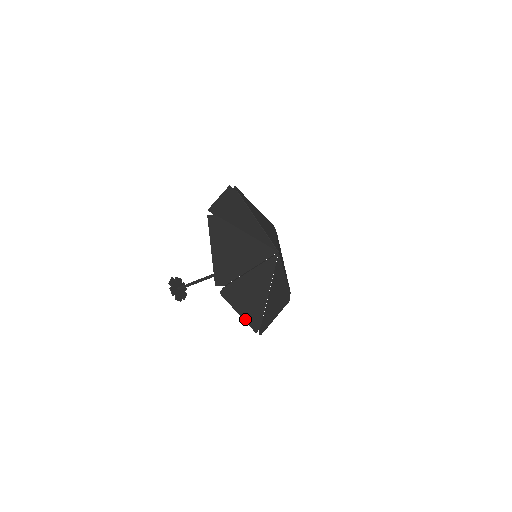
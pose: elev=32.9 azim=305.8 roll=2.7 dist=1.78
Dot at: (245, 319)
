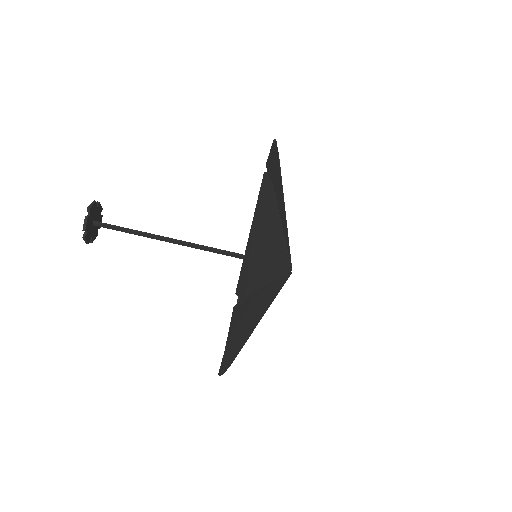
Dot at: (228, 353)
